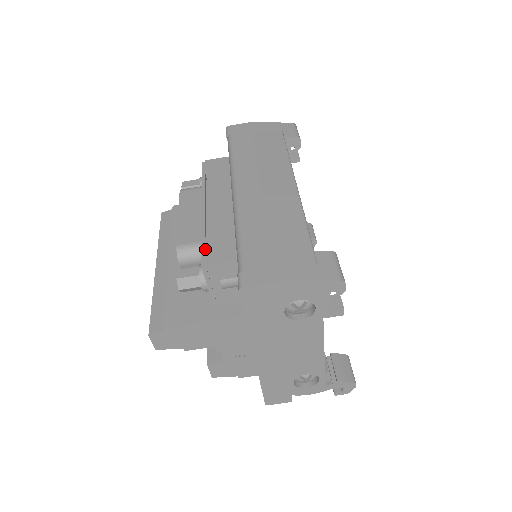
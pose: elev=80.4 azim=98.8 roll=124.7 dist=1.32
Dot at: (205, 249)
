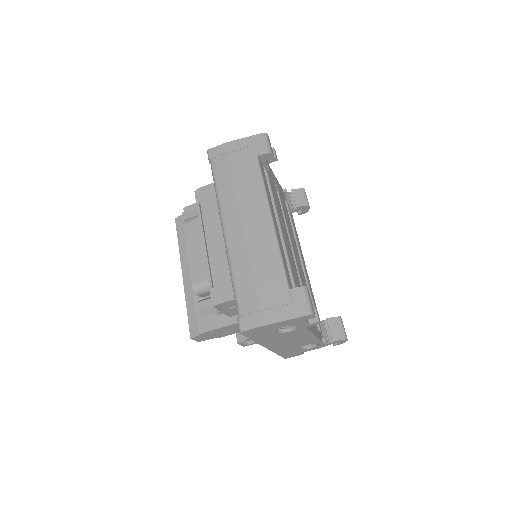
Dot at: (212, 290)
